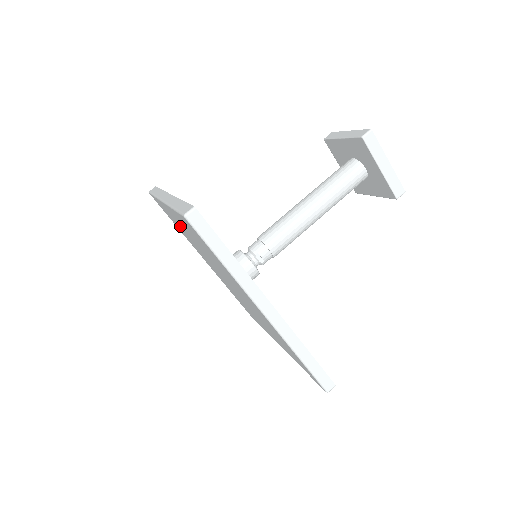
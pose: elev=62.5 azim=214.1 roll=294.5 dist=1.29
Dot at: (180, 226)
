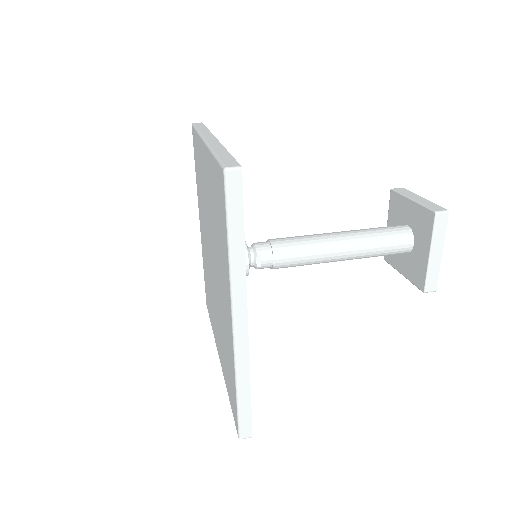
Dot at: (202, 177)
